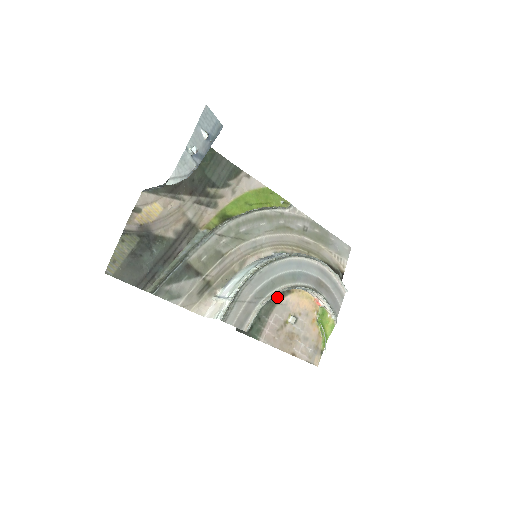
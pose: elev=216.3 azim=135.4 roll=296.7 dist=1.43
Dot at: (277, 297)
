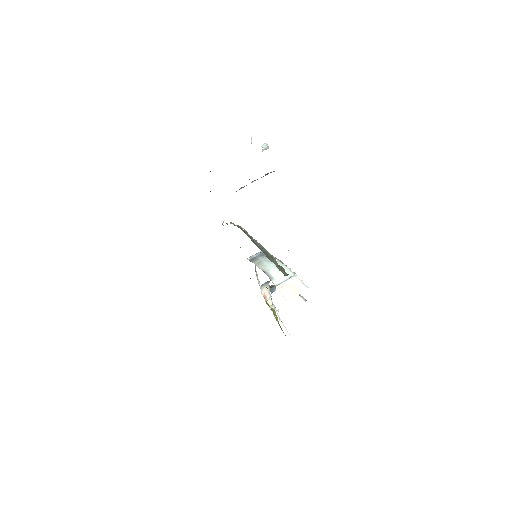
Dot at: occluded
